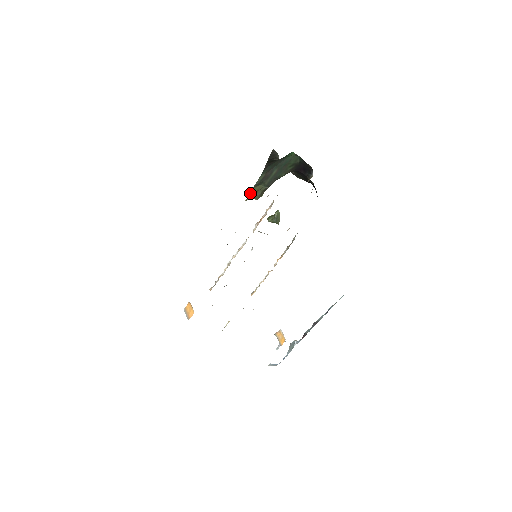
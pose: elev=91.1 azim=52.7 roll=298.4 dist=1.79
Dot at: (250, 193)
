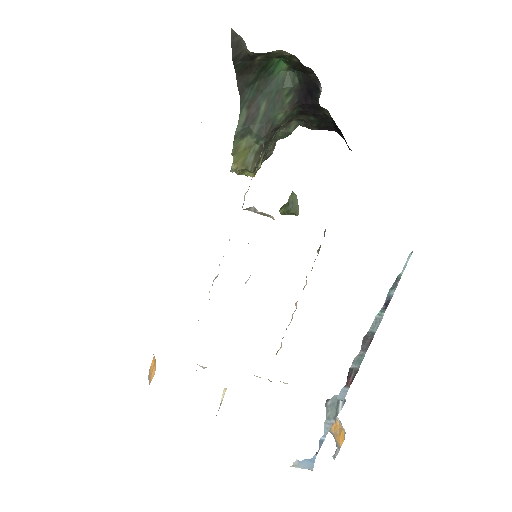
Dot at: (233, 153)
